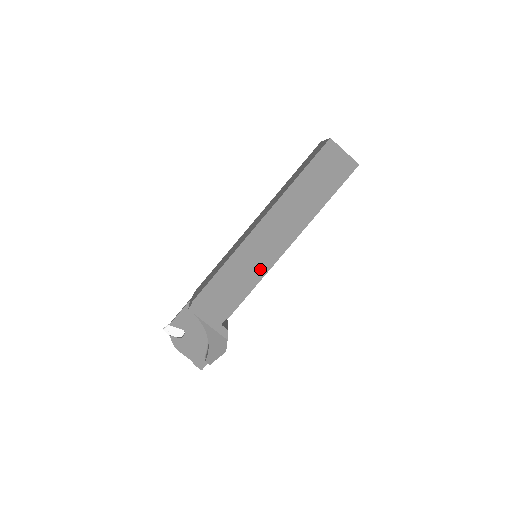
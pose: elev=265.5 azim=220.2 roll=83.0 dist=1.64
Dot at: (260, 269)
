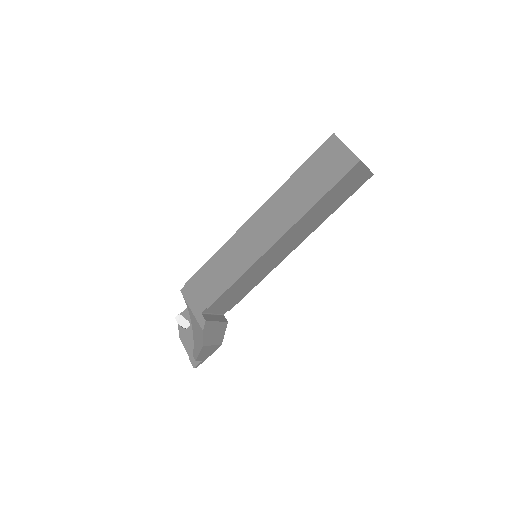
Dot at: (244, 263)
